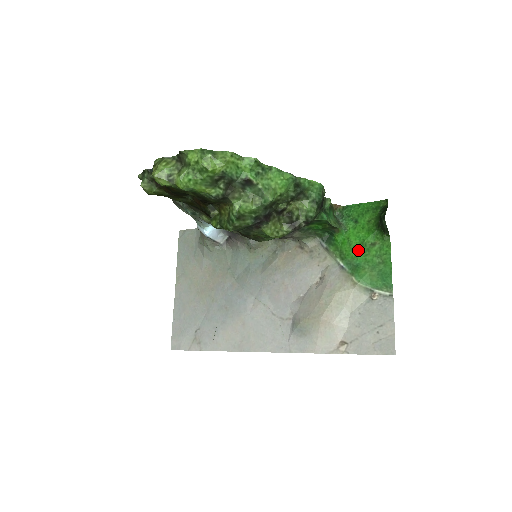
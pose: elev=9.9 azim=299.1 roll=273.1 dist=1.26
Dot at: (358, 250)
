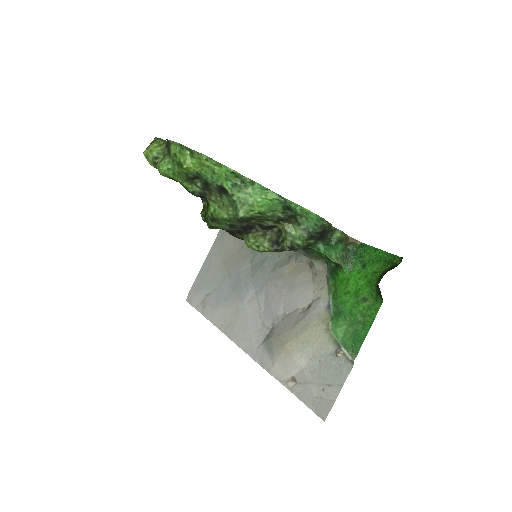
Dot at: (349, 297)
